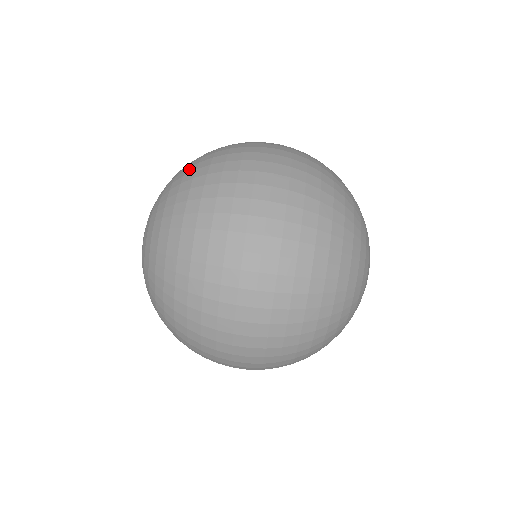
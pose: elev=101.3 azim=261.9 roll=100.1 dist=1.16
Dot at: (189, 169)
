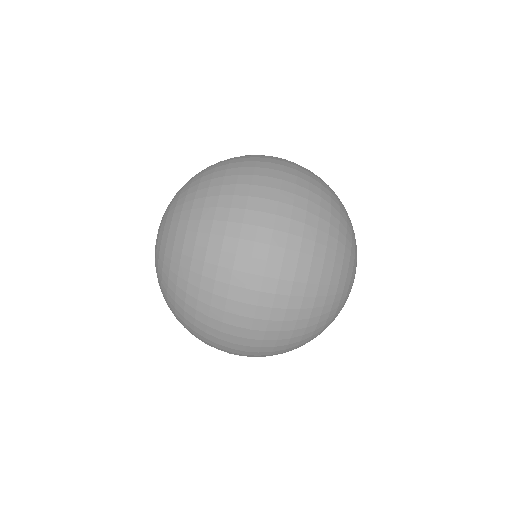
Dot at: (209, 168)
